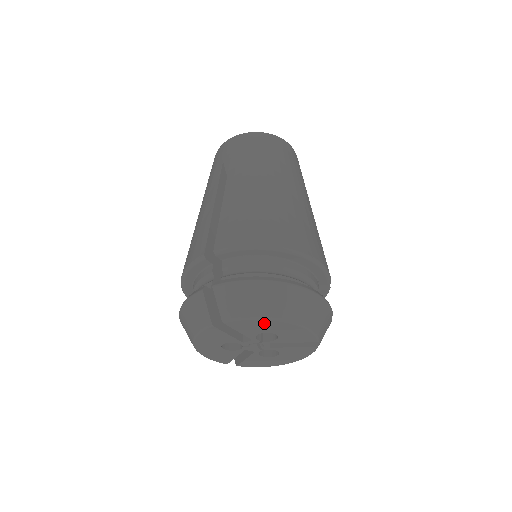
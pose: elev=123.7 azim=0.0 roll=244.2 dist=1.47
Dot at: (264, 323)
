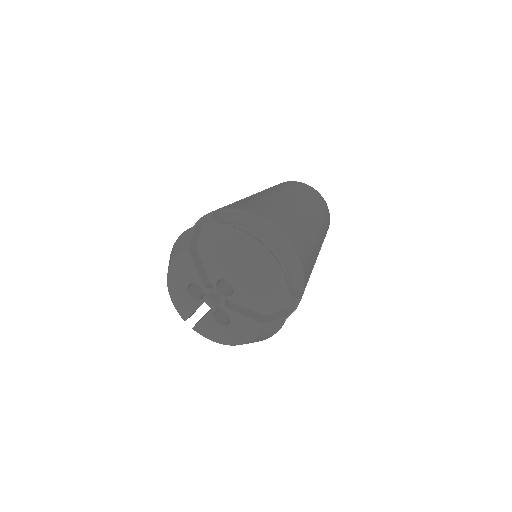
Dot at: (227, 263)
